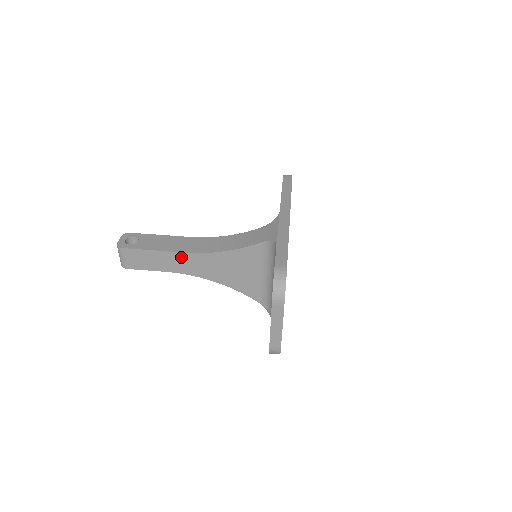
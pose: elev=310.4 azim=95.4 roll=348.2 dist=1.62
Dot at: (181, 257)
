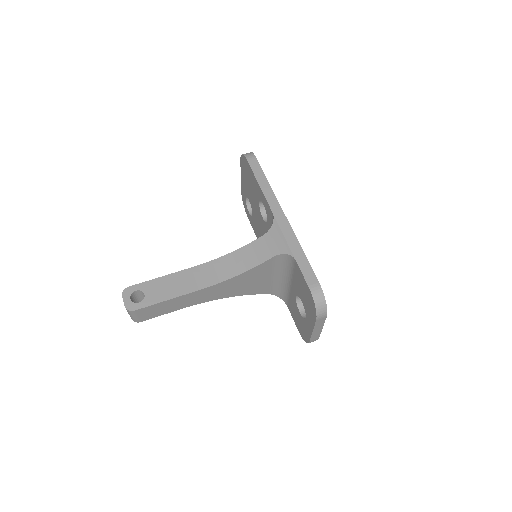
Dot at: (196, 294)
